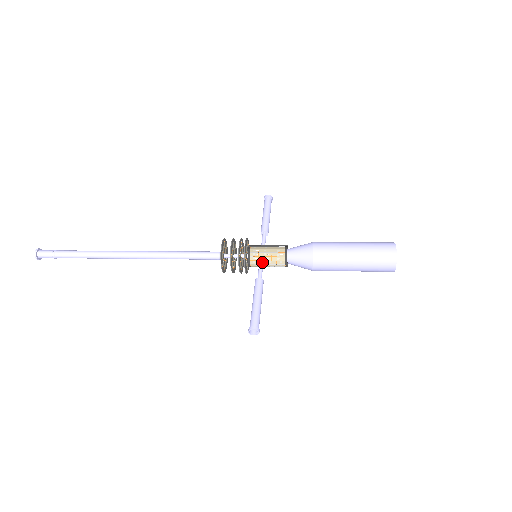
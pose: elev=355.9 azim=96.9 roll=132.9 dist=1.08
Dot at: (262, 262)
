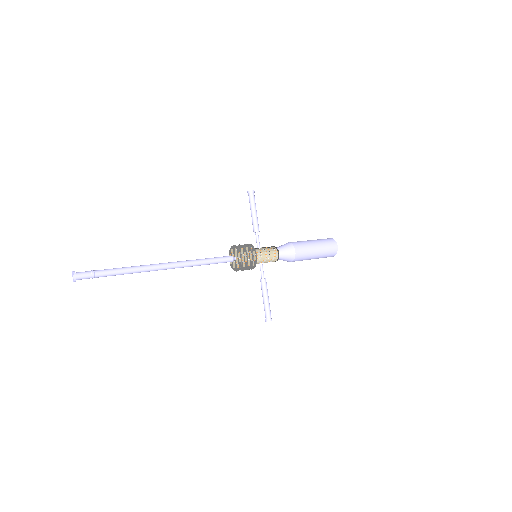
Dot at: (262, 262)
